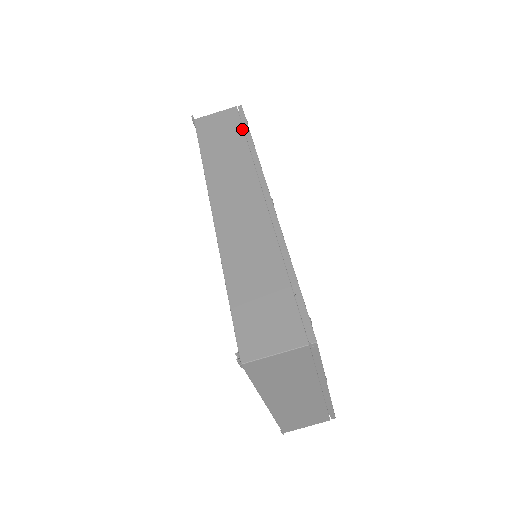
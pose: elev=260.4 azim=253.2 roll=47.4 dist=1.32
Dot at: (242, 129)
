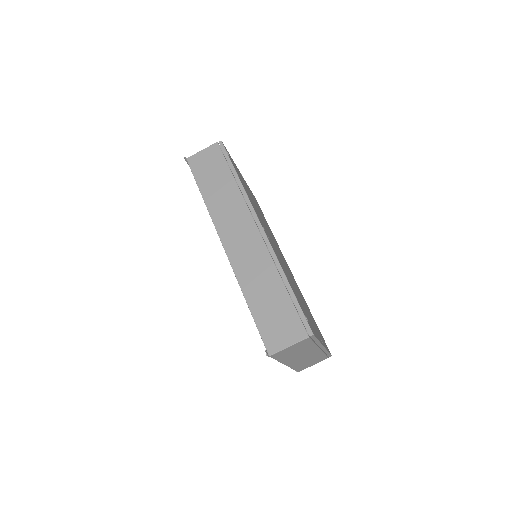
Dot at: (227, 165)
